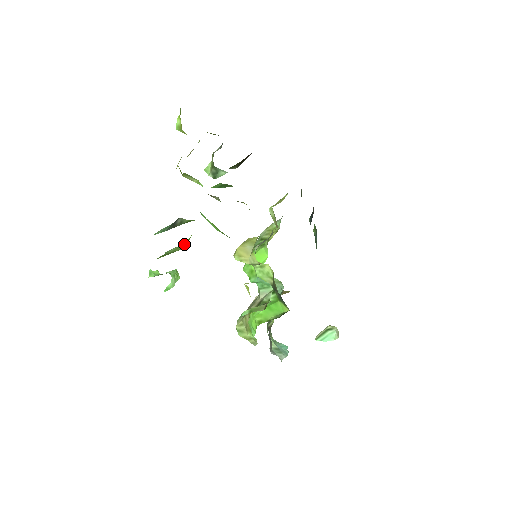
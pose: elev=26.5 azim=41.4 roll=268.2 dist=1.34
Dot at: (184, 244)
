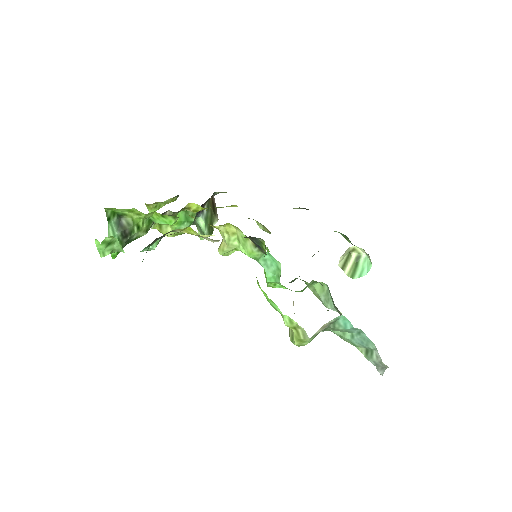
Dot at: occluded
